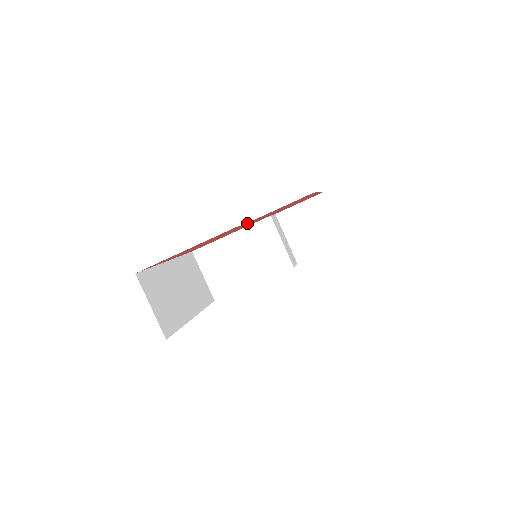
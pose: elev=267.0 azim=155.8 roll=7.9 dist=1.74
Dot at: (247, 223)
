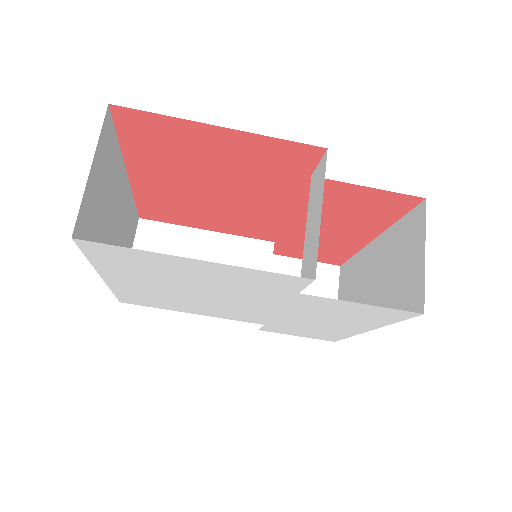
Dot at: (301, 186)
